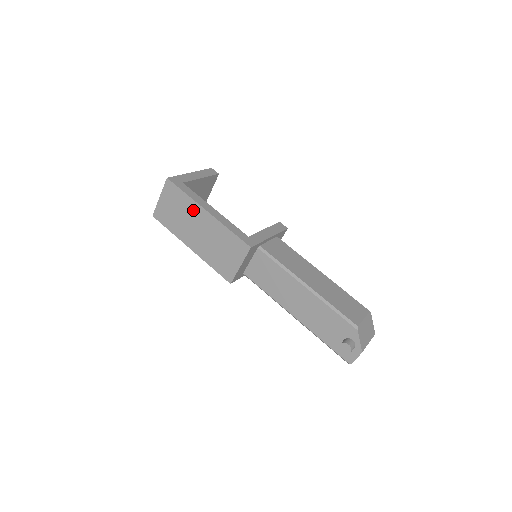
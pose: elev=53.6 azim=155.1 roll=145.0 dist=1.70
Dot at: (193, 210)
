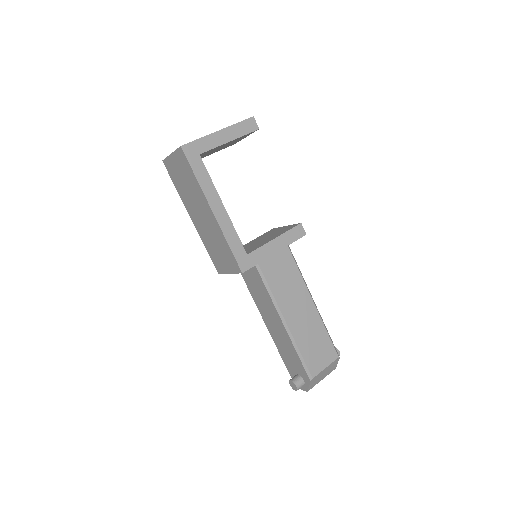
Dot at: (200, 197)
